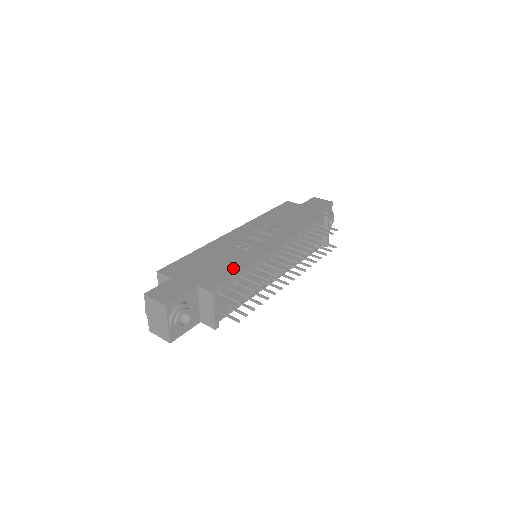
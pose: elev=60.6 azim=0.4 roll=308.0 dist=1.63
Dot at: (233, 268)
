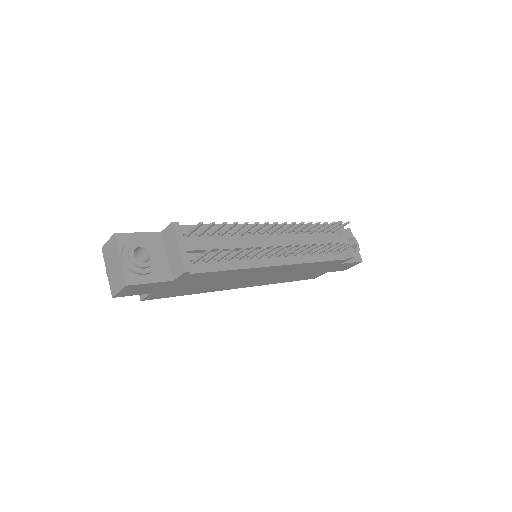
Dot at: occluded
